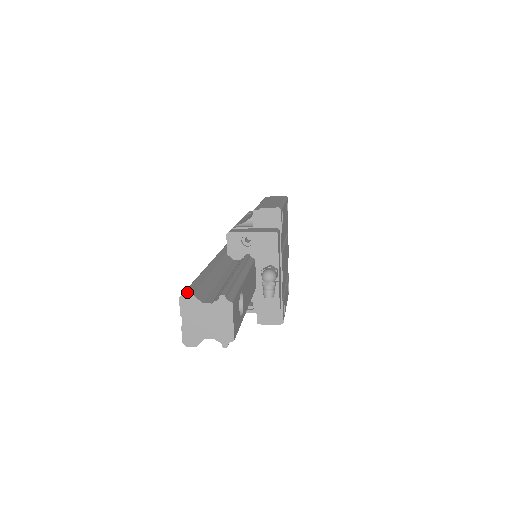
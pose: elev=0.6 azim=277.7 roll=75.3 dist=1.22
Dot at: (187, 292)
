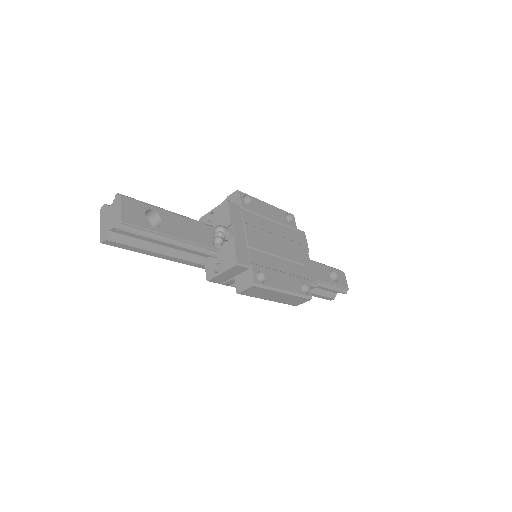
Dot at: occluded
